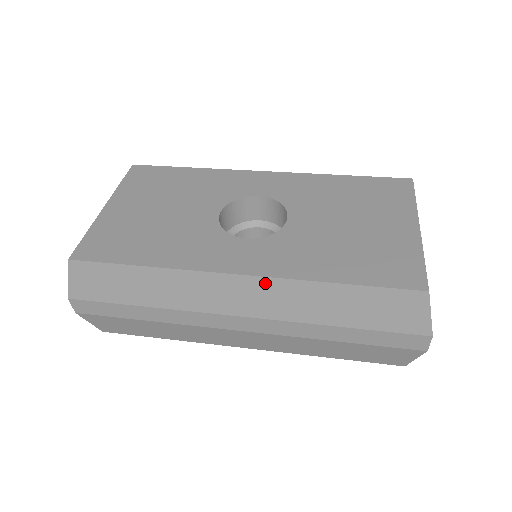
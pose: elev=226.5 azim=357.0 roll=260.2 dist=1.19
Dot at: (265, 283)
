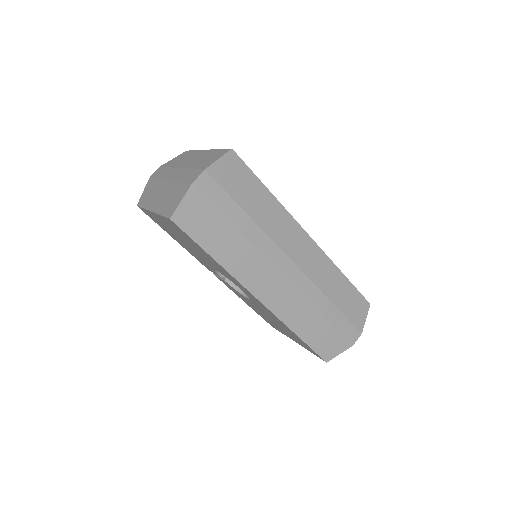
Dot at: (318, 252)
